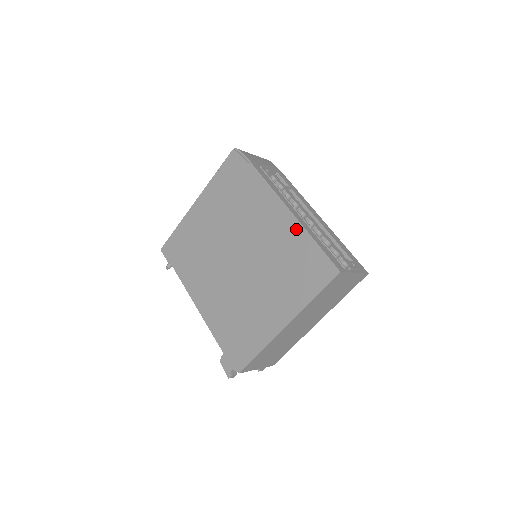
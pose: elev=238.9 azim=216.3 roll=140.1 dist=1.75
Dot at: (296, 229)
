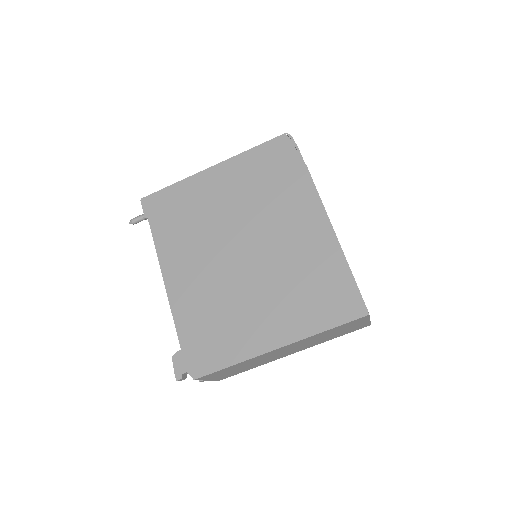
Dot at: (332, 249)
